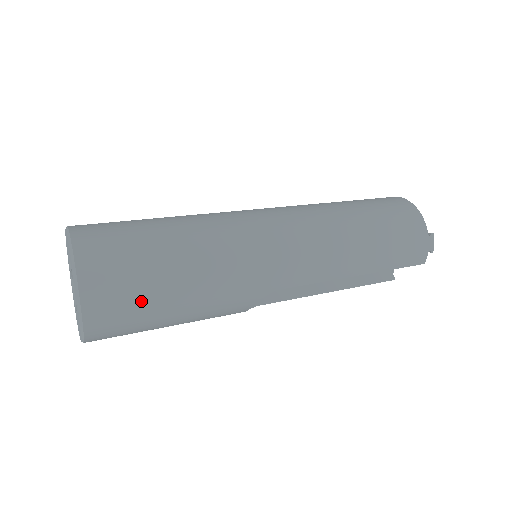
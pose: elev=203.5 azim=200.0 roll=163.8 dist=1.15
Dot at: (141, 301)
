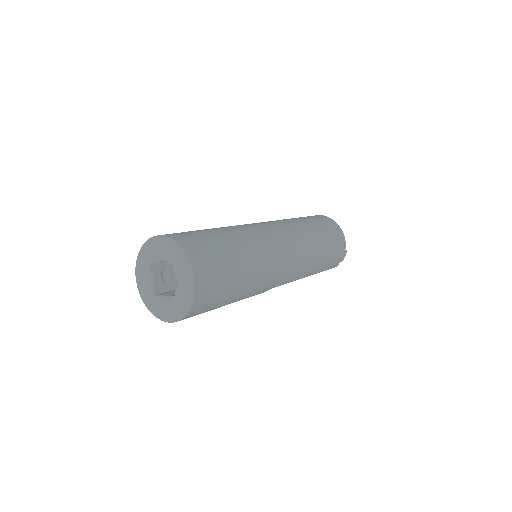
Dot at: (218, 301)
